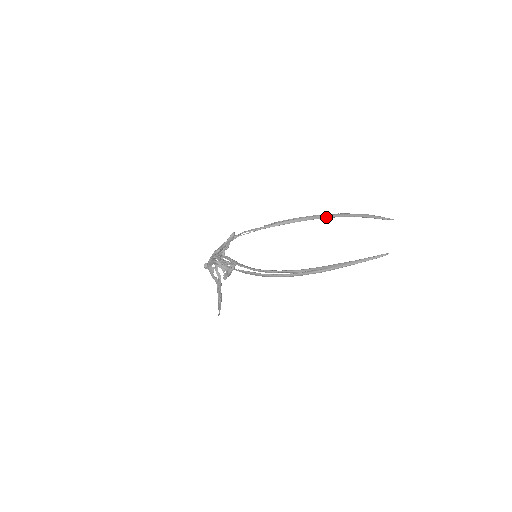
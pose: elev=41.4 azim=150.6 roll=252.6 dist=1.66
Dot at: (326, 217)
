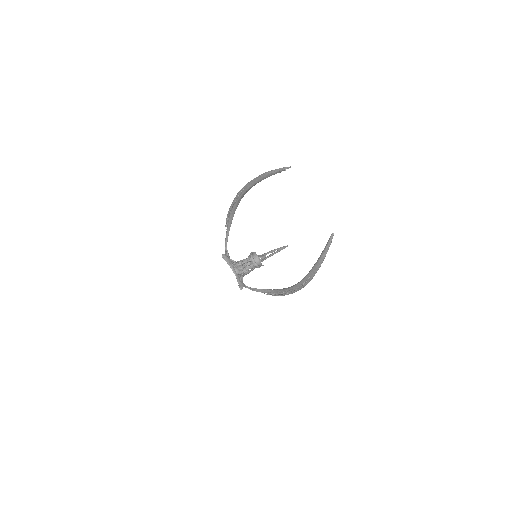
Dot at: (246, 192)
